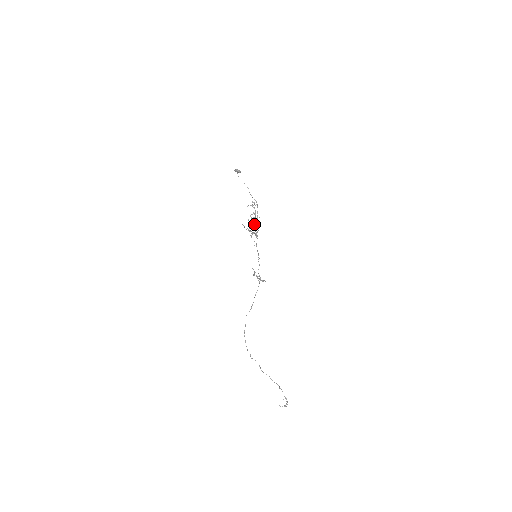
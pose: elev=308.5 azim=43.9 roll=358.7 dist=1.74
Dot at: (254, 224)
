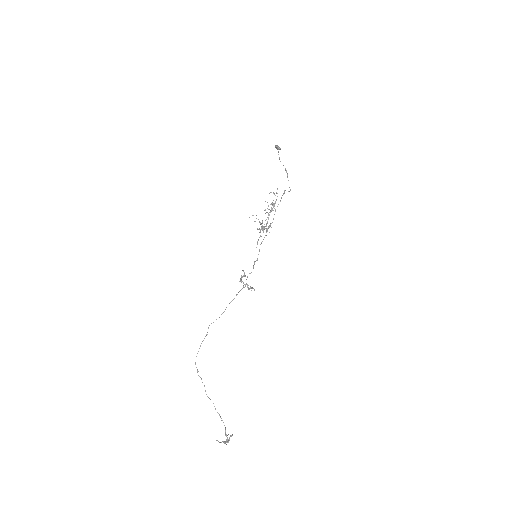
Dot at: (268, 217)
